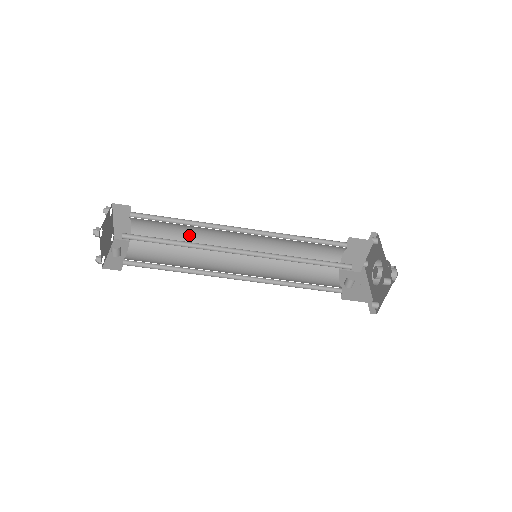
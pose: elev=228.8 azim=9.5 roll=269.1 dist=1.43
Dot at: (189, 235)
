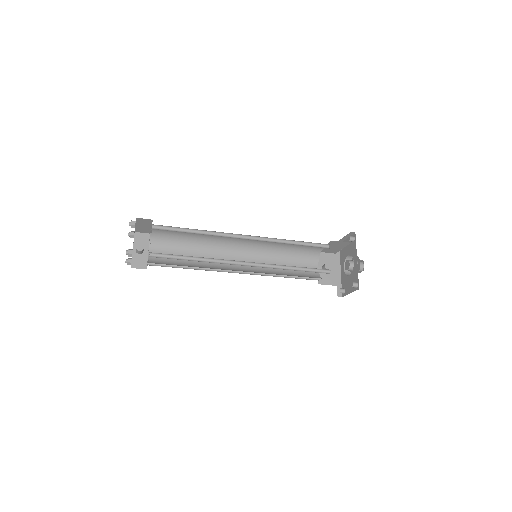
Dot at: (201, 235)
